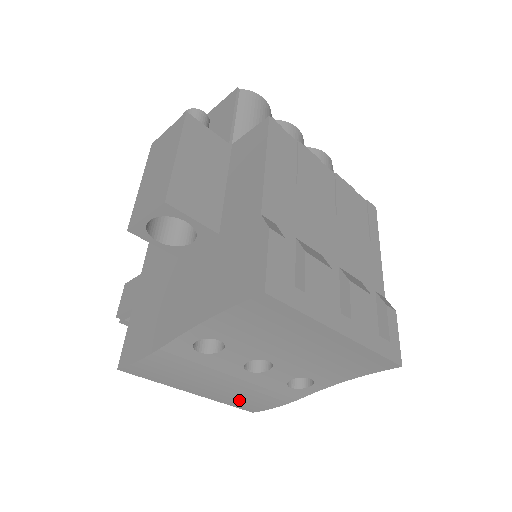
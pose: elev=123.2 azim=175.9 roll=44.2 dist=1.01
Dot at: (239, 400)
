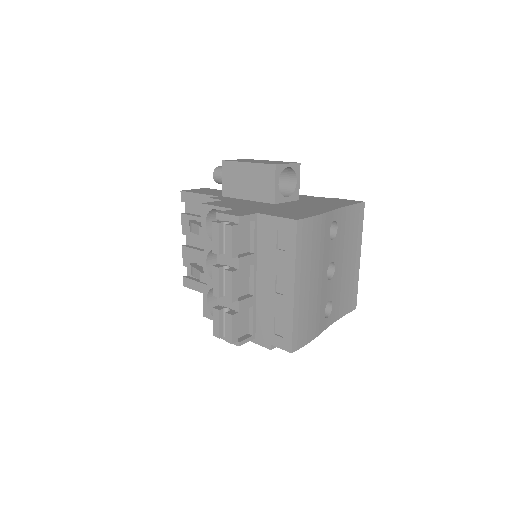
Dot at: (304, 317)
